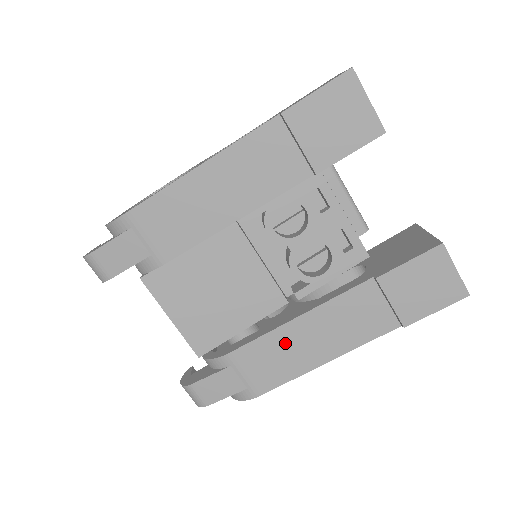
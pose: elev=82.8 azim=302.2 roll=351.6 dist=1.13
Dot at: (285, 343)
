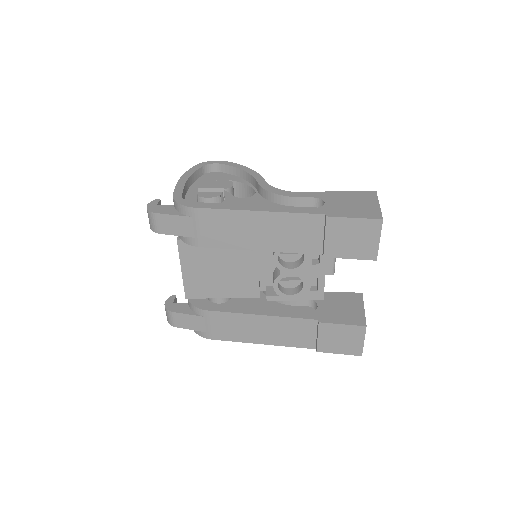
Dot at: (245, 323)
